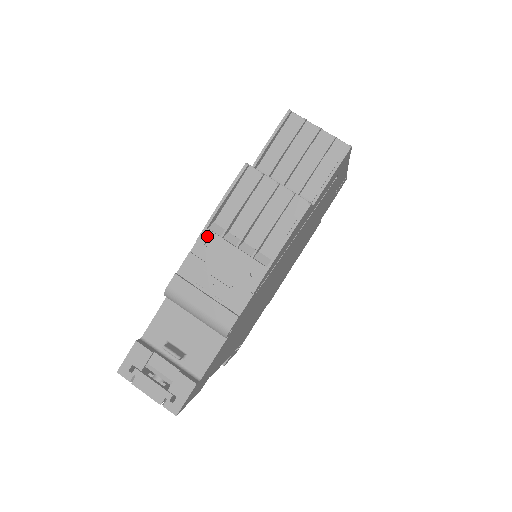
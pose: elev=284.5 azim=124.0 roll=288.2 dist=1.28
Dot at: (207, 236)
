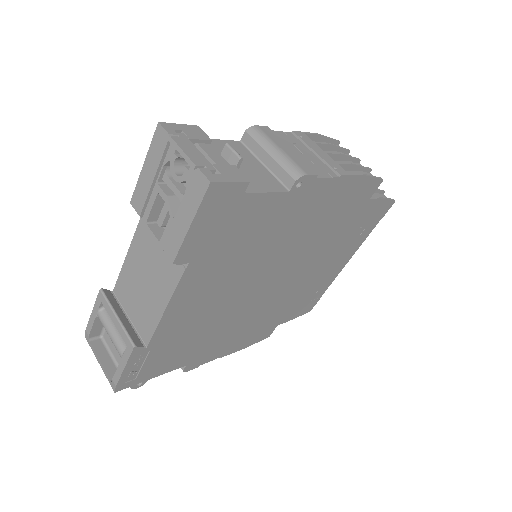
Dot at: (303, 135)
